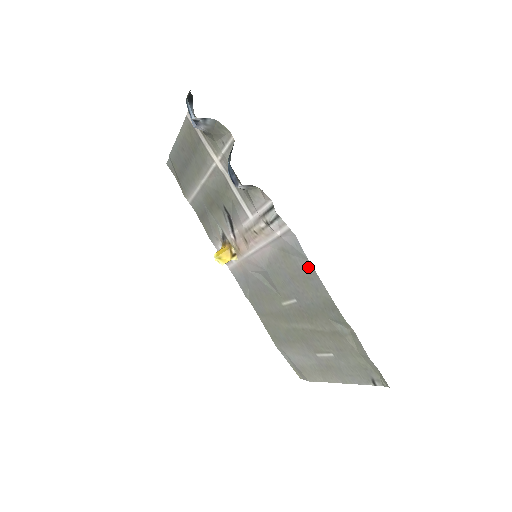
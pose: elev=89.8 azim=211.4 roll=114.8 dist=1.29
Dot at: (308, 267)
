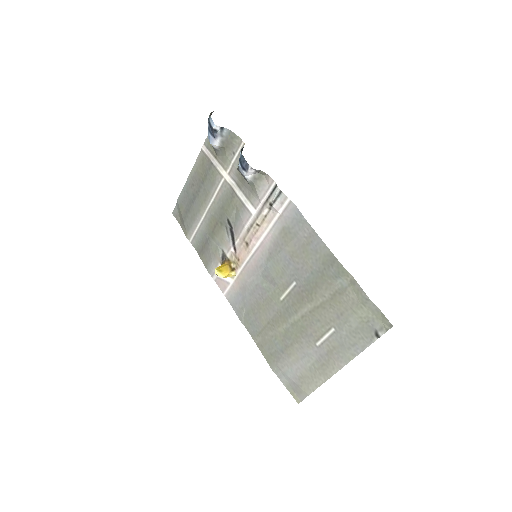
Dot at: (308, 231)
